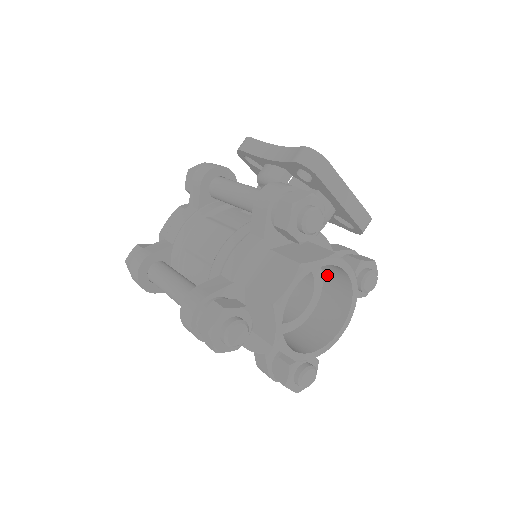
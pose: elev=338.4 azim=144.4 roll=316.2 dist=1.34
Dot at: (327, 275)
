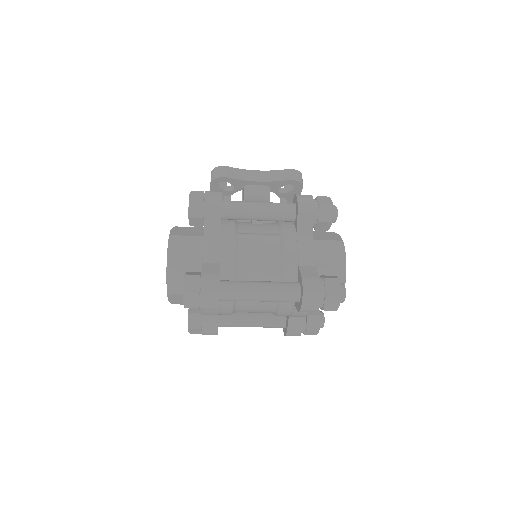
Dot at: occluded
